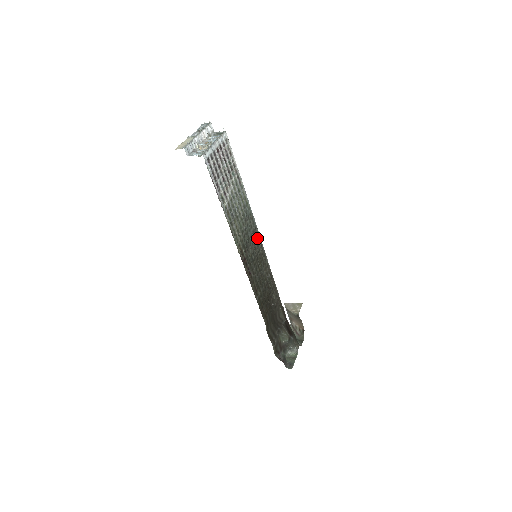
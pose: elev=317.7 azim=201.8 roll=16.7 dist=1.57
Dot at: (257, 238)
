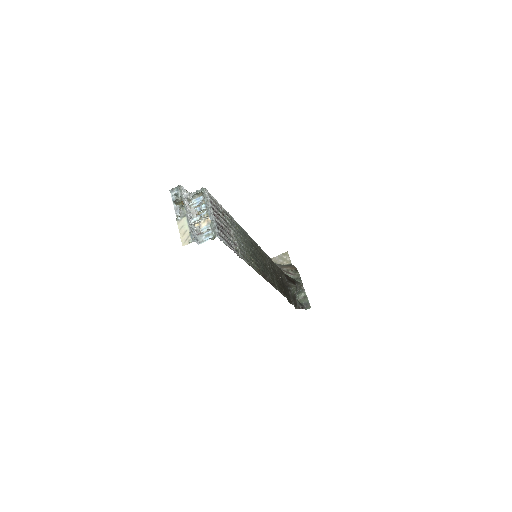
Dot at: (253, 243)
